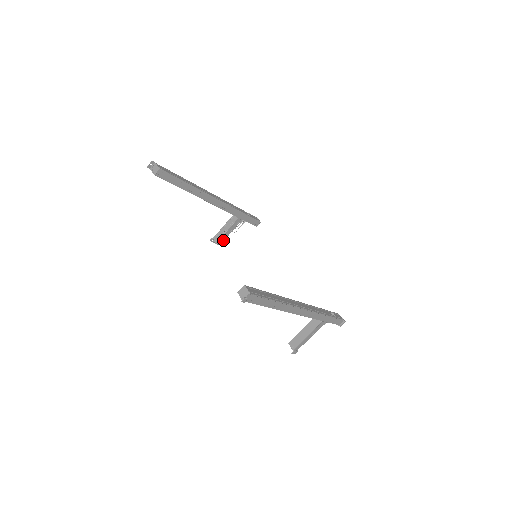
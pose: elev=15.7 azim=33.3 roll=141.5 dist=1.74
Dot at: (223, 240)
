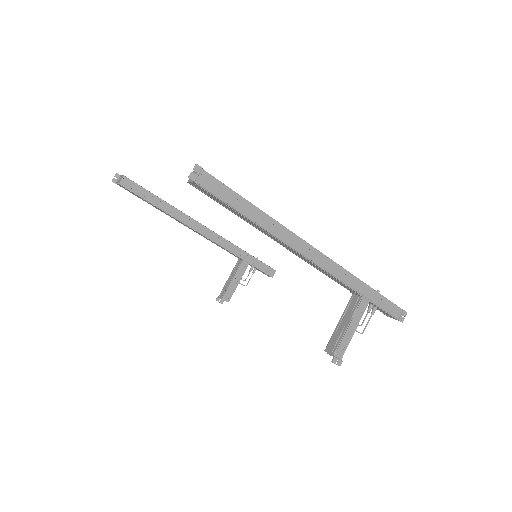
Dot at: (231, 294)
